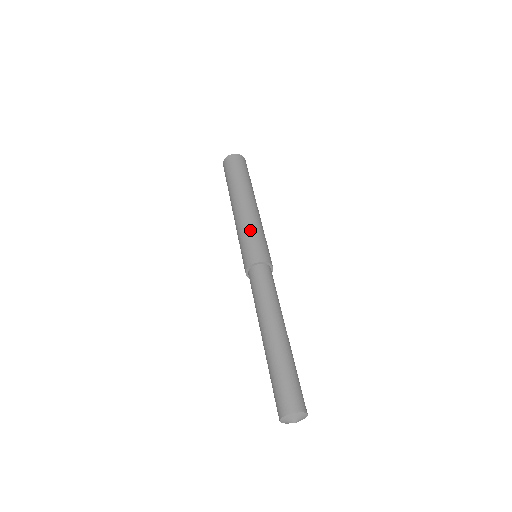
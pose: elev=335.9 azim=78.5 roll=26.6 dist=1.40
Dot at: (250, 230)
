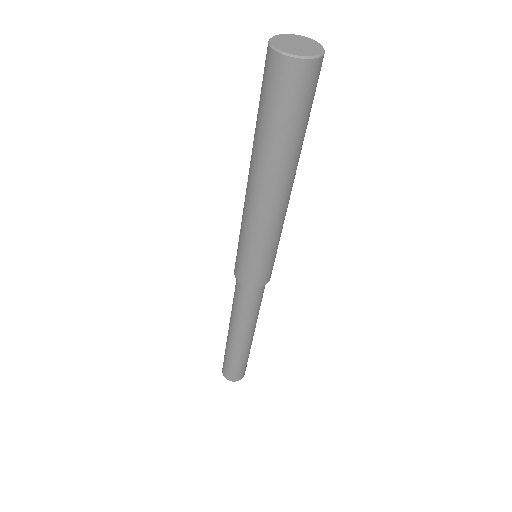
Dot at: (245, 241)
